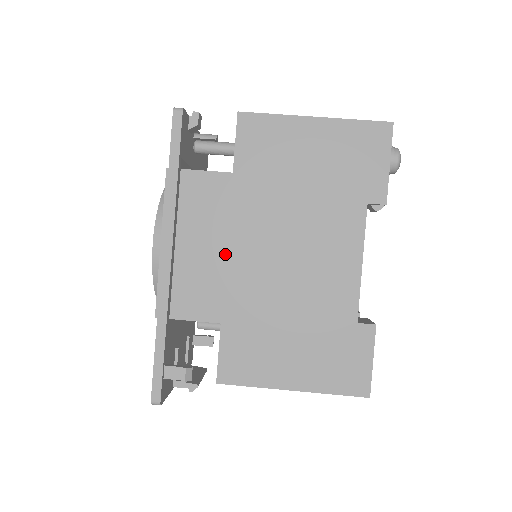
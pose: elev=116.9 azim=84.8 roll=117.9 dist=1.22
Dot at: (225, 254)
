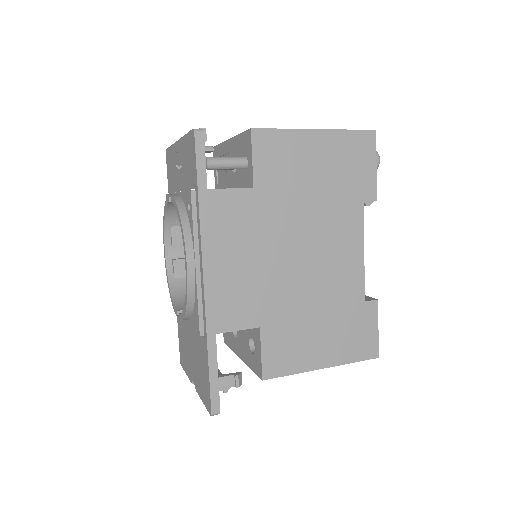
Dot at: (256, 264)
